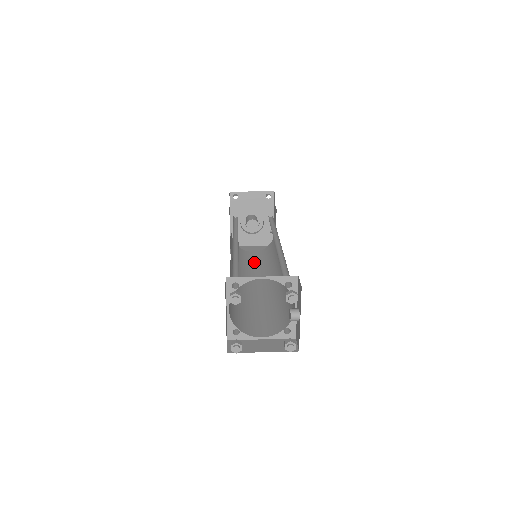
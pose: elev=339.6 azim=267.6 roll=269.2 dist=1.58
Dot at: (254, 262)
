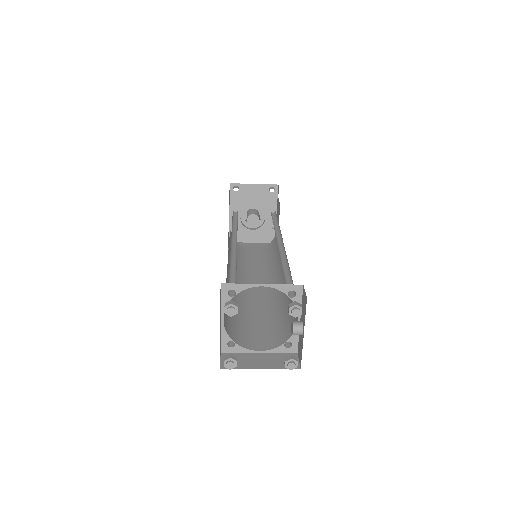
Dot at: (254, 261)
